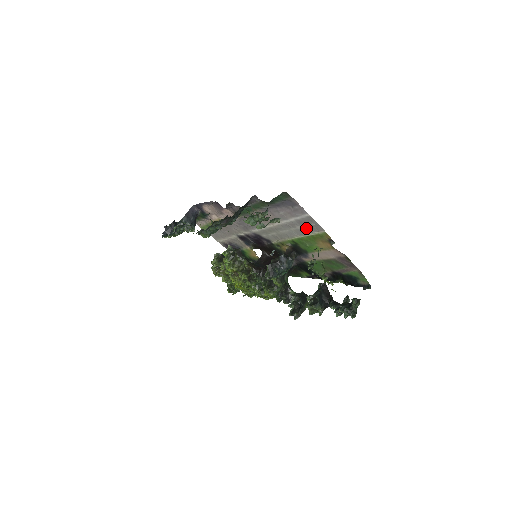
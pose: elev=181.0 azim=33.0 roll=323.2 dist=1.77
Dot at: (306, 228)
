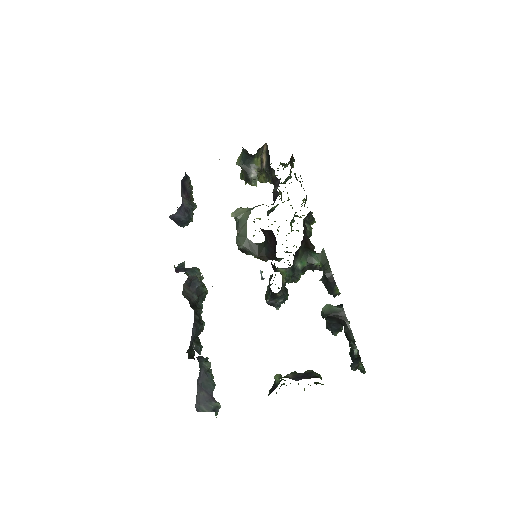
Dot at: occluded
